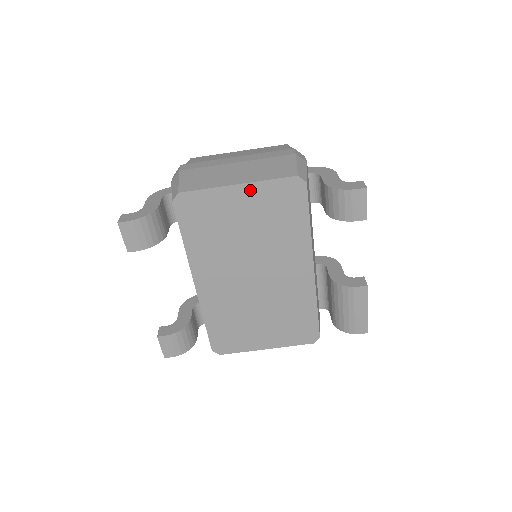
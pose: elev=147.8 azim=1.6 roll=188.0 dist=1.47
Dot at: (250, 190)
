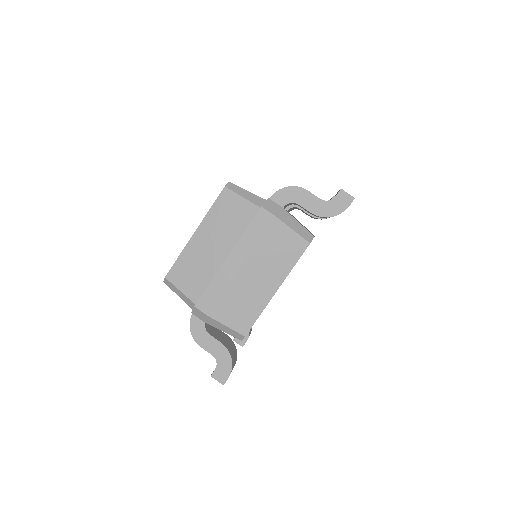
Dot at: occluded
